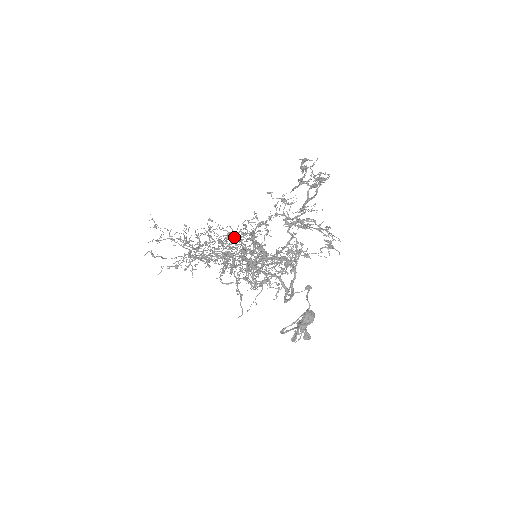
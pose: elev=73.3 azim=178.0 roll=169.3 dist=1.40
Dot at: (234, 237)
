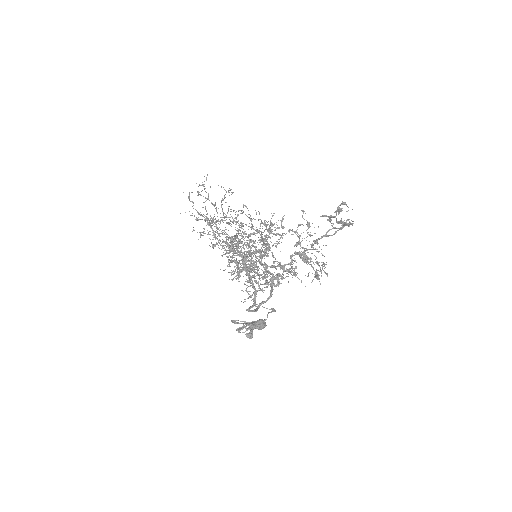
Dot at: occluded
